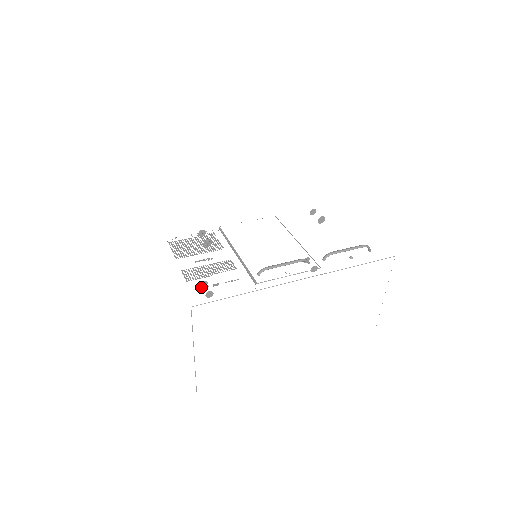
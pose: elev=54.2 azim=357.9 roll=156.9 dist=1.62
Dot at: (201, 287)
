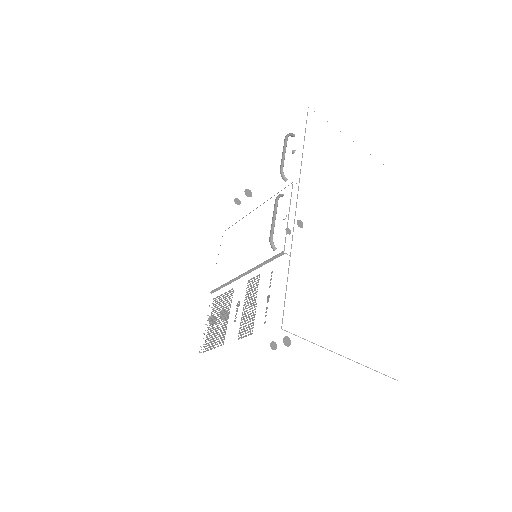
Dot at: occluded
